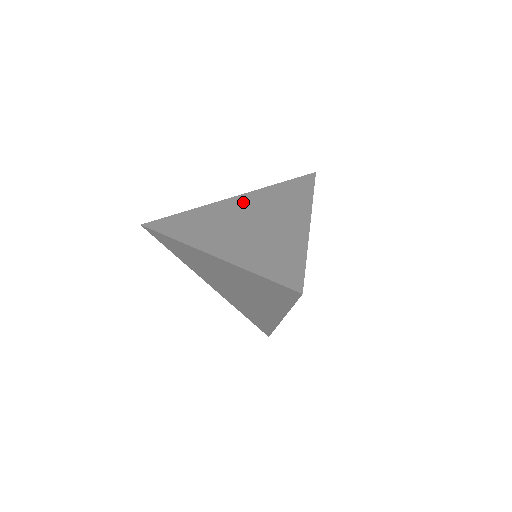
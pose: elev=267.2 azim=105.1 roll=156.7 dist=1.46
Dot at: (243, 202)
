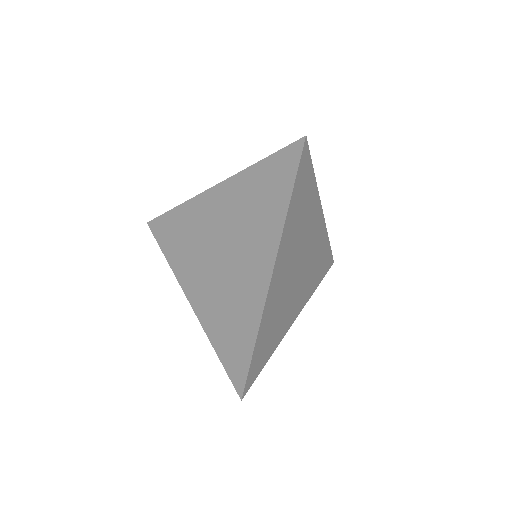
Dot at: occluded
